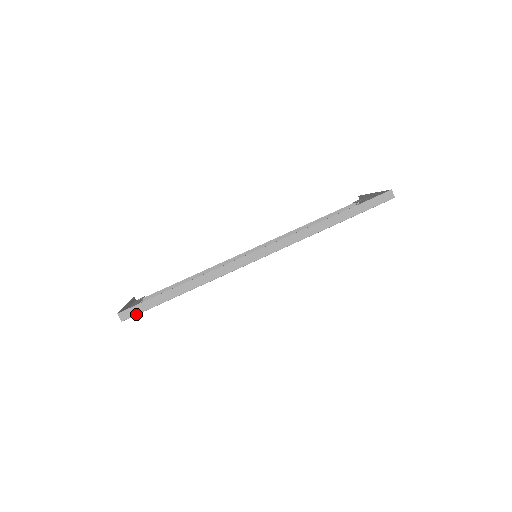
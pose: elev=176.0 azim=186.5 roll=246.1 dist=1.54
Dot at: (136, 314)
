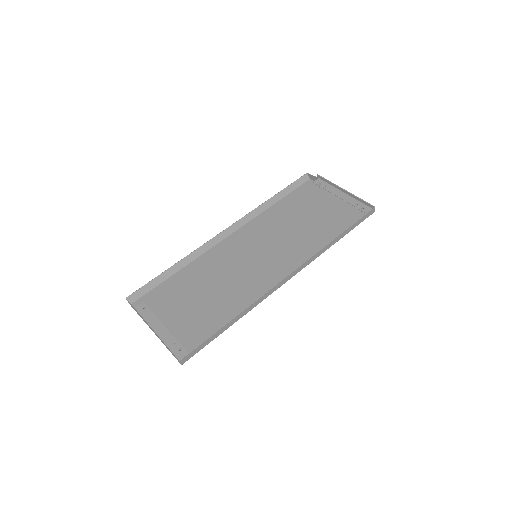
Dot at: occluded
